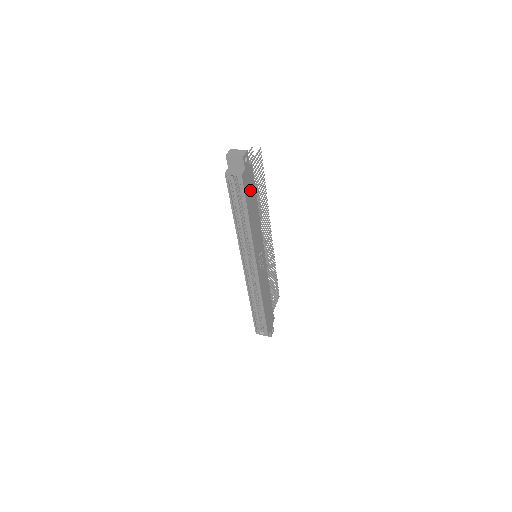
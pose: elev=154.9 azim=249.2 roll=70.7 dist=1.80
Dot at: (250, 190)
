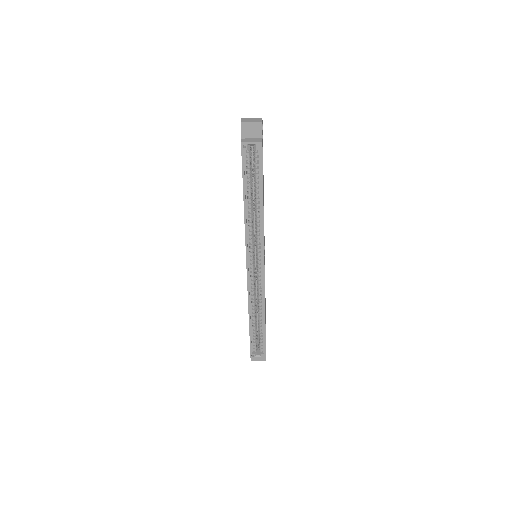
Dot at: occluded
